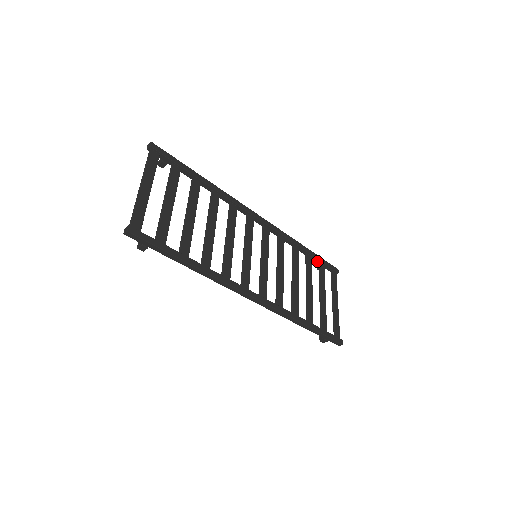
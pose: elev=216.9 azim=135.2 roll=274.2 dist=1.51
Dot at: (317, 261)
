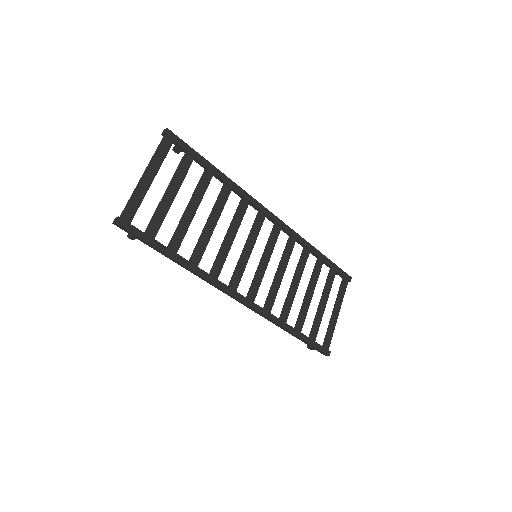
Dot at: (329, 266)
